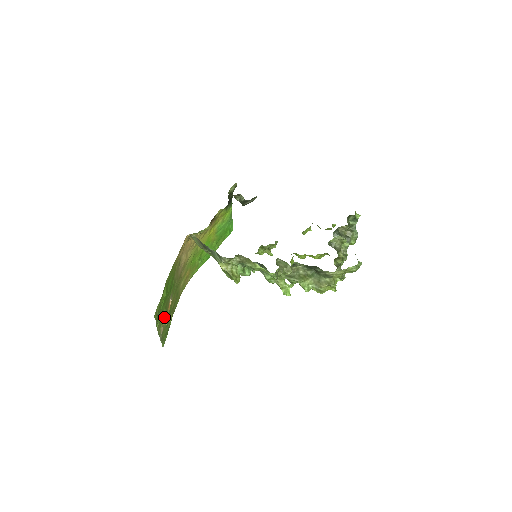
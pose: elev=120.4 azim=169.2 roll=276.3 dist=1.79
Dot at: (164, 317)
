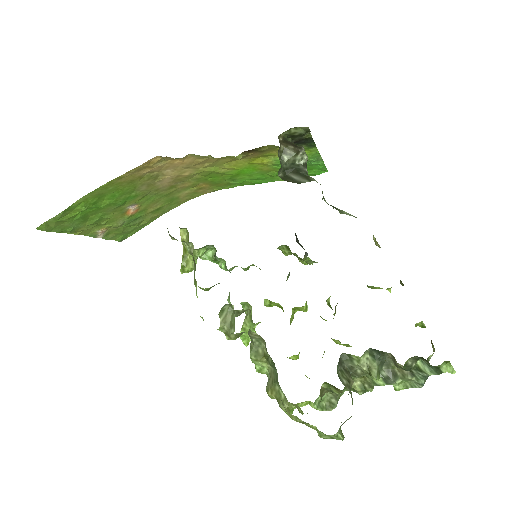
Dot at: (104, 223)
